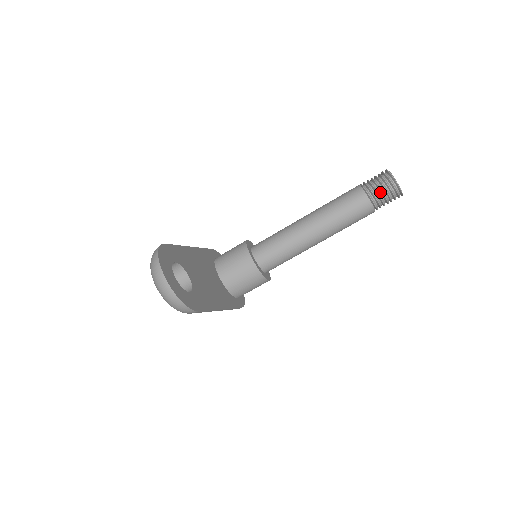
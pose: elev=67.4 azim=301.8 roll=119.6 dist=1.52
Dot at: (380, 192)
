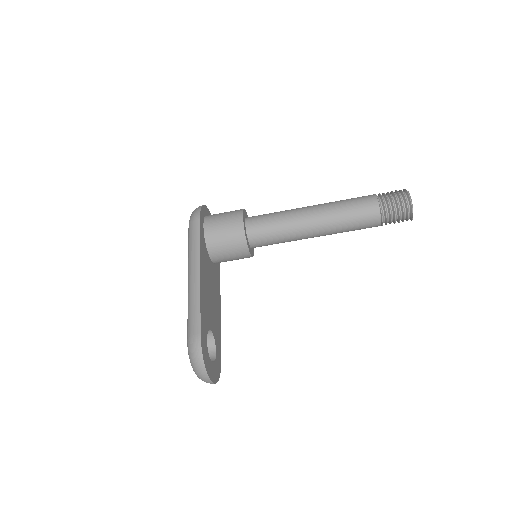
Dot at: (393, 221)
